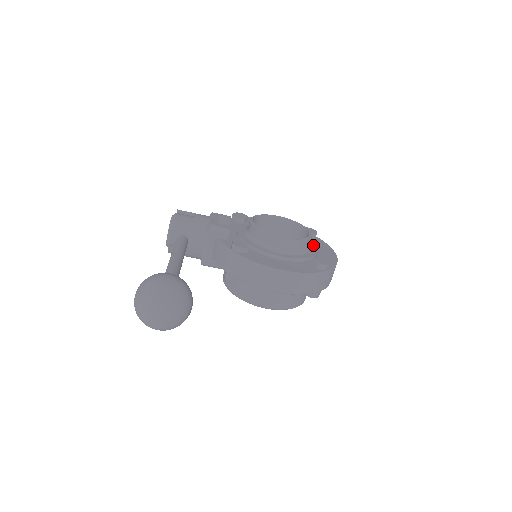
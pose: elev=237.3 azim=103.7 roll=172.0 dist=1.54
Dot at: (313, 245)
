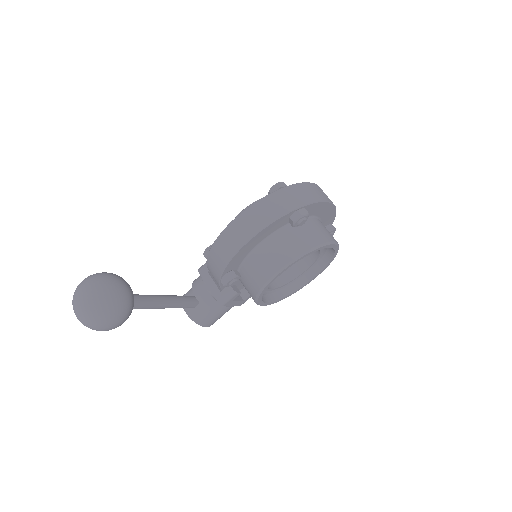
Dot at: occluded
